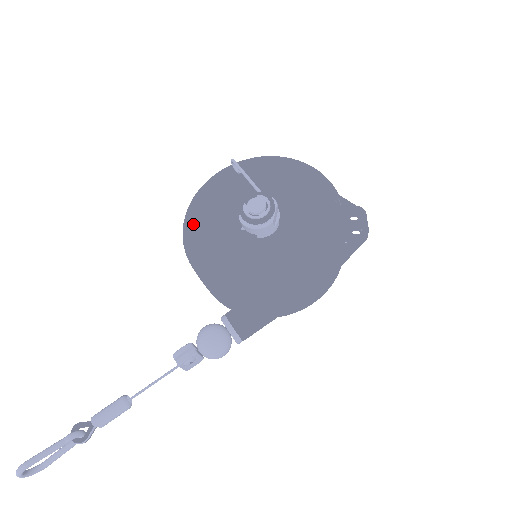
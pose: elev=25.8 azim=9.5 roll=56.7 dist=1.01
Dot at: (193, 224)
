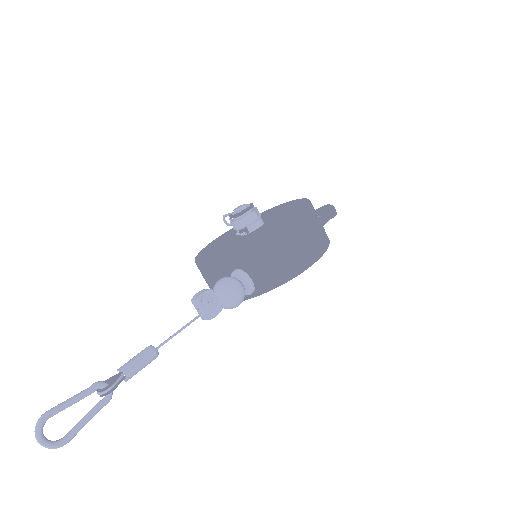
Dot at: (202, 255)
